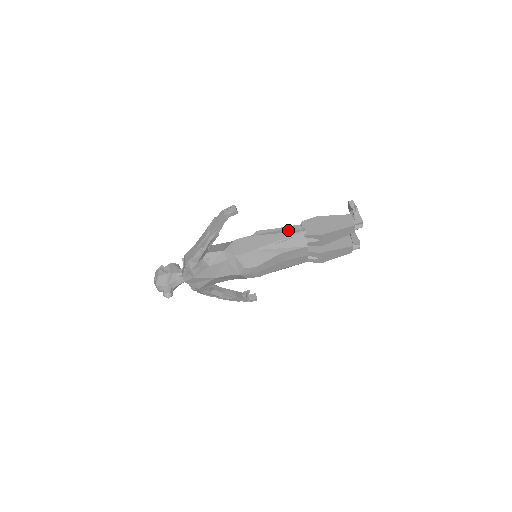
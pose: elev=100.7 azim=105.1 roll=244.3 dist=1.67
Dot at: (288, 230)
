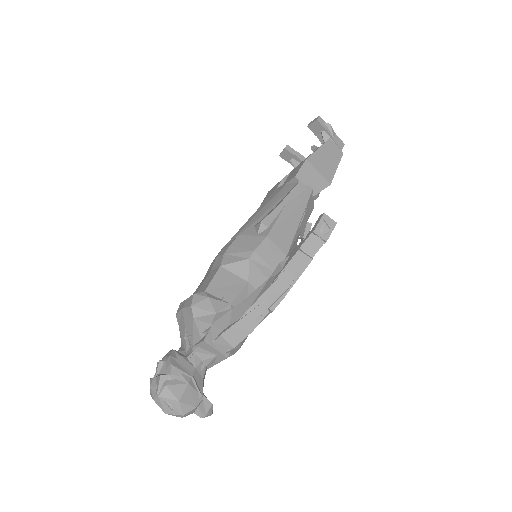
Dot at: (295, 198)
